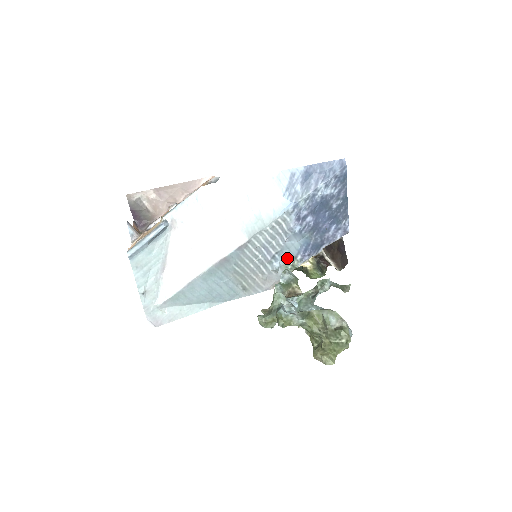
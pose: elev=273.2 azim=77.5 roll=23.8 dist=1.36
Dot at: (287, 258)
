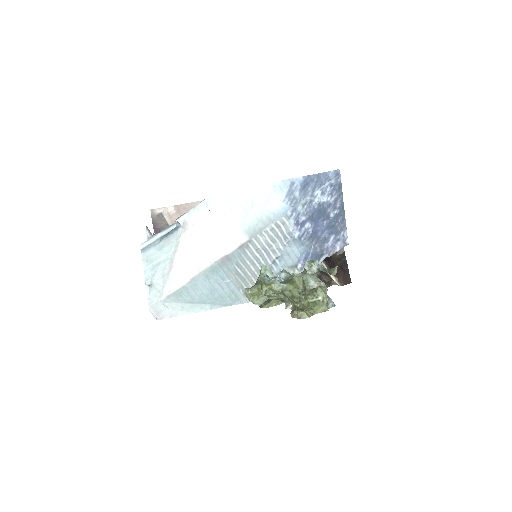
Dot at: (288, 266)
